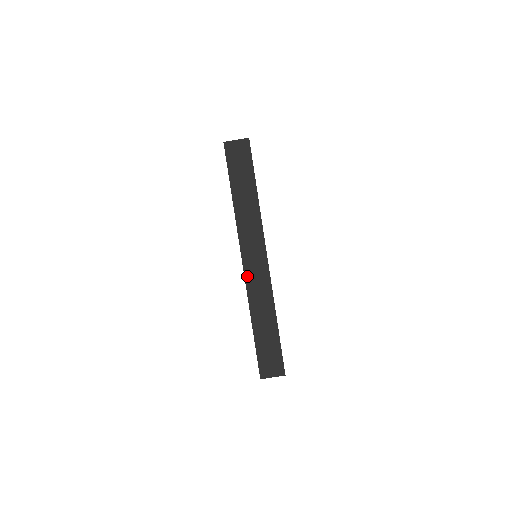
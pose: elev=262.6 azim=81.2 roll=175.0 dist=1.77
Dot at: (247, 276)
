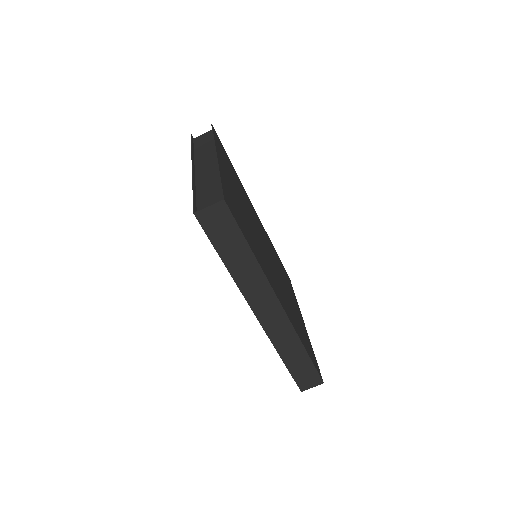
Dot at: (265, 327)
